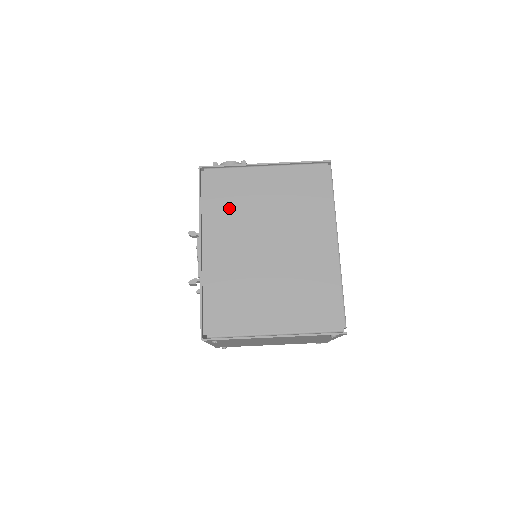
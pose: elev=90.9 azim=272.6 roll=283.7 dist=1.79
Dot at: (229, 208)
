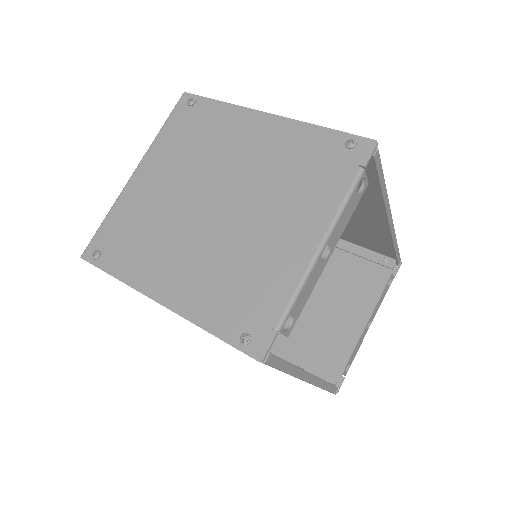
Dot at: occluded
